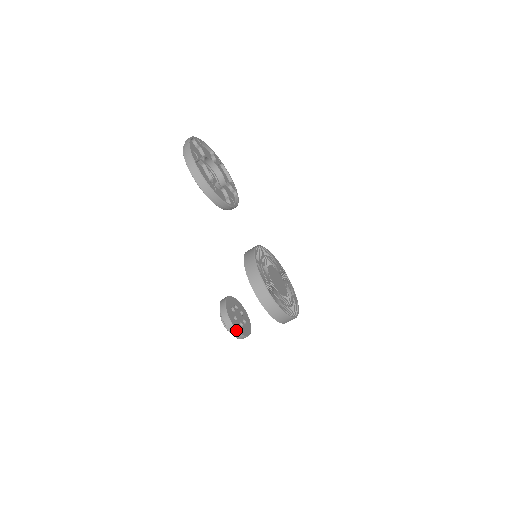
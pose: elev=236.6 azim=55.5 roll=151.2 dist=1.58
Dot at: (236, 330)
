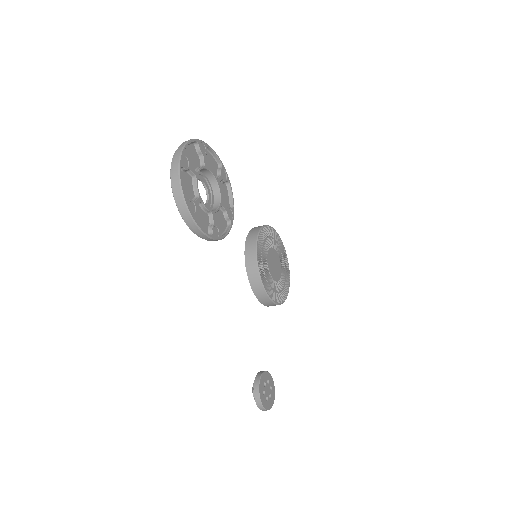
Dot at: occluded
